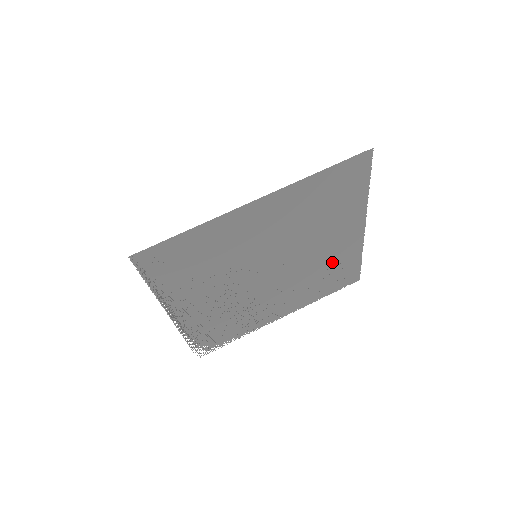
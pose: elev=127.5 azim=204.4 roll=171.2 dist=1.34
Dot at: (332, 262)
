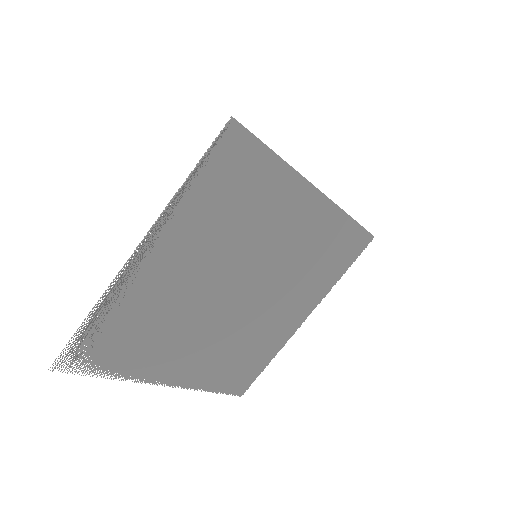
Dot at: (260, 340)
